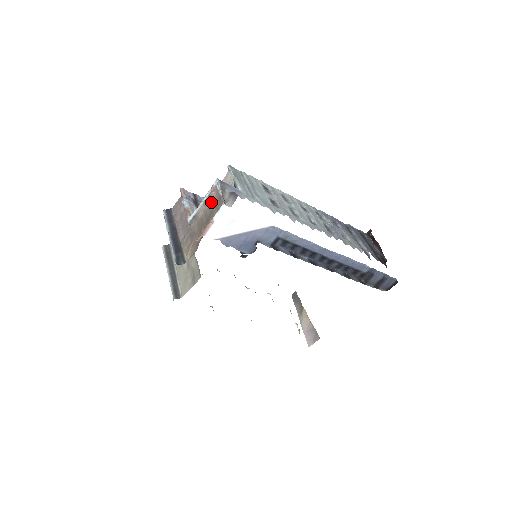
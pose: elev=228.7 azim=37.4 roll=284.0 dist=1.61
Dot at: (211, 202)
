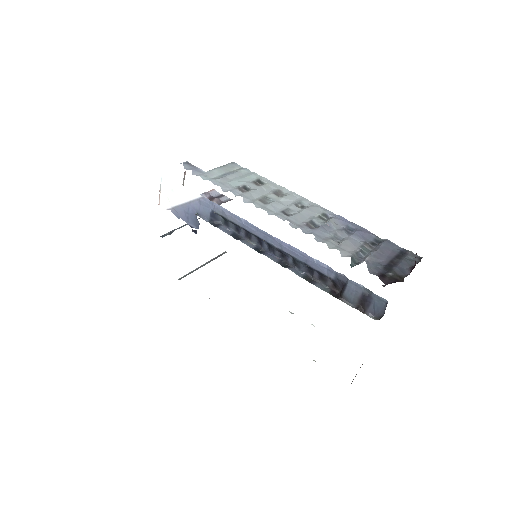
Dot at: (183, 183)
